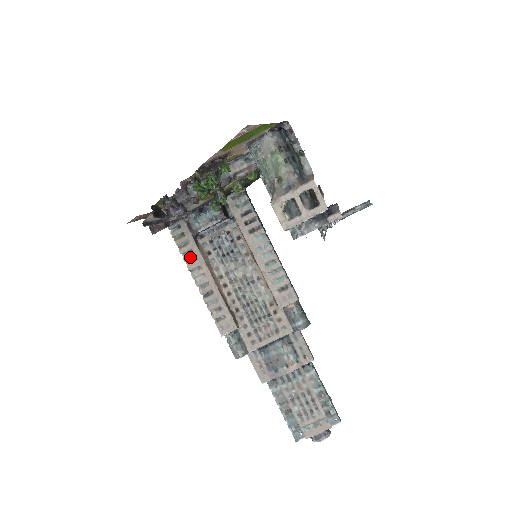
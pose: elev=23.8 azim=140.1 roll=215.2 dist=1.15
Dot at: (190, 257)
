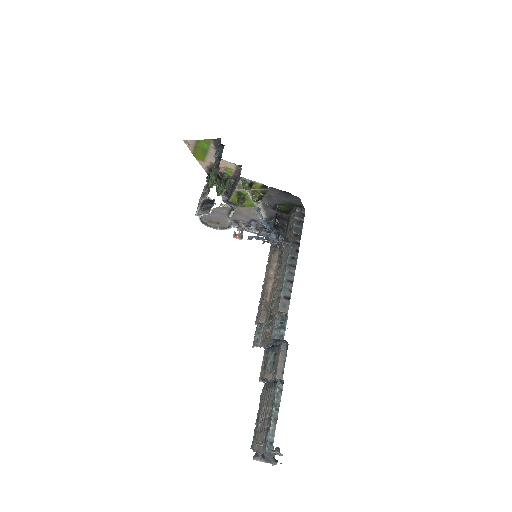
Dot at: (269, 259)
